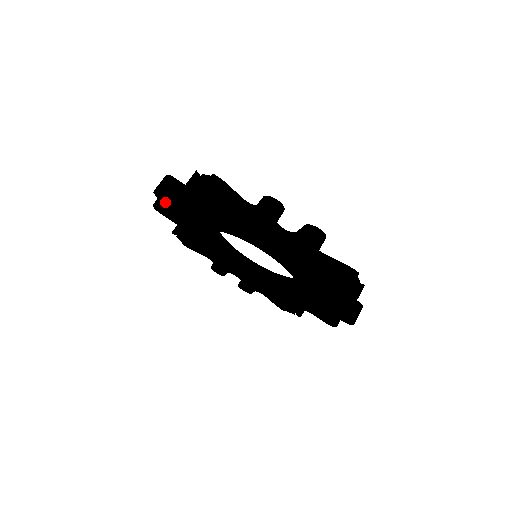
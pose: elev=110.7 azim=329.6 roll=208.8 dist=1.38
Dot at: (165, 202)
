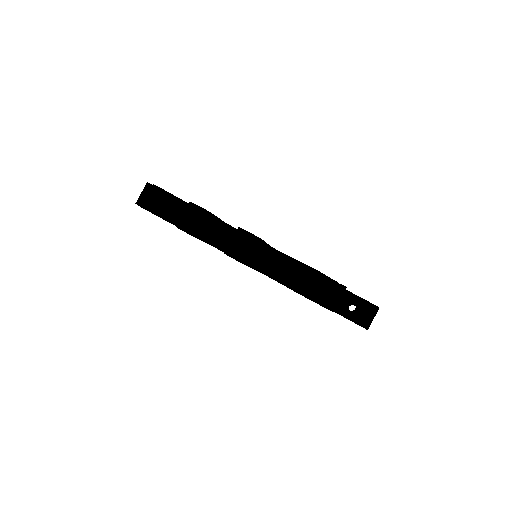
Dot at: occluded
